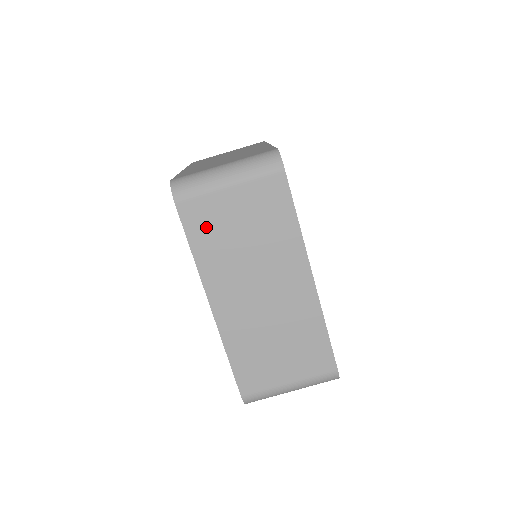
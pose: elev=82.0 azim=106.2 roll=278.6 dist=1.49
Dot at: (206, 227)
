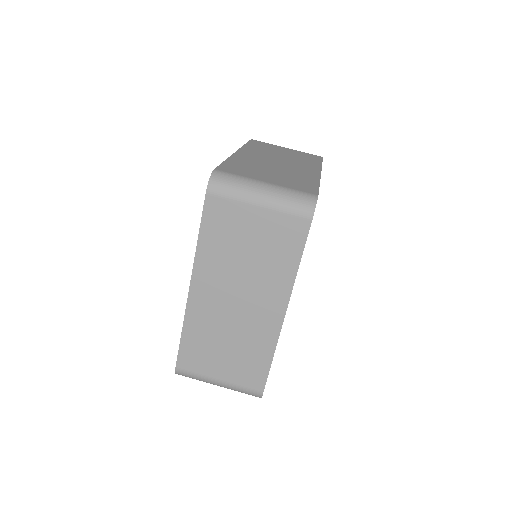
Dot at: (221, 226)
